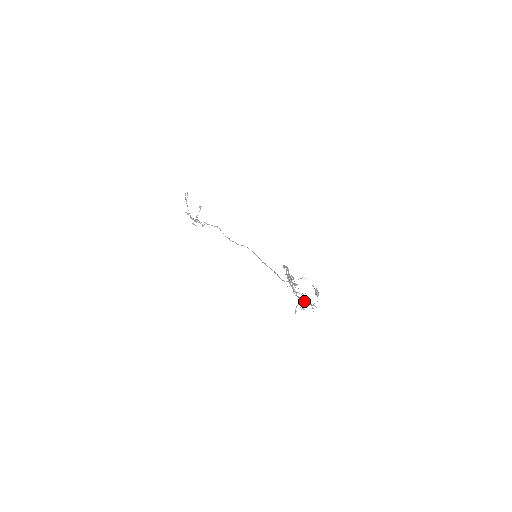
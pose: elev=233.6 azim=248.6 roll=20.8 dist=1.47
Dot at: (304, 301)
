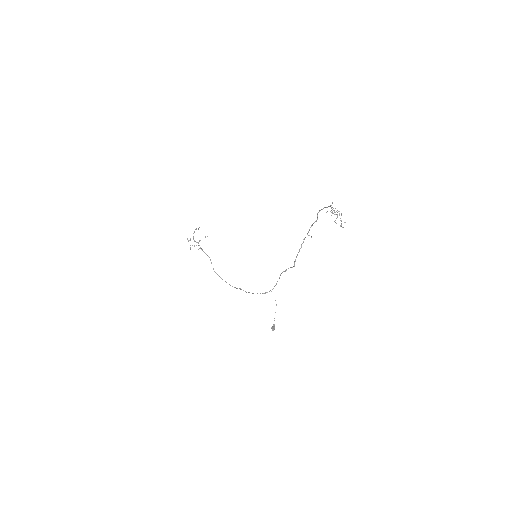
Dot at: occluded
